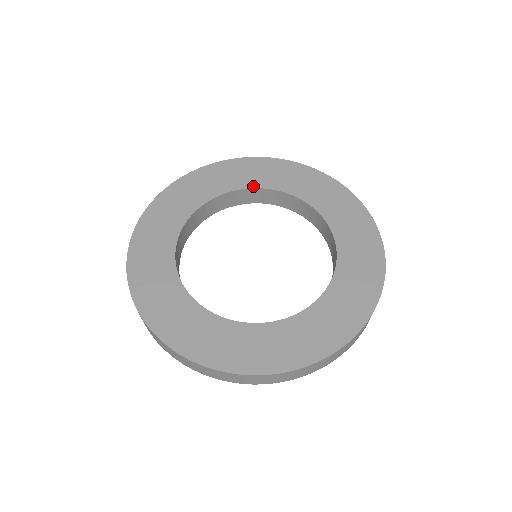
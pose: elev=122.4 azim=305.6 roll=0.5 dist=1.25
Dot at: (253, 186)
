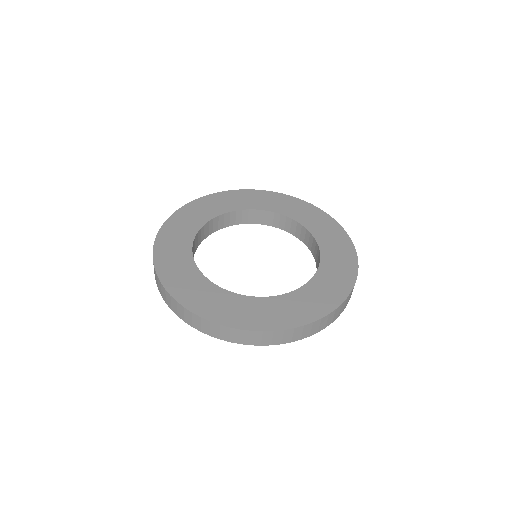
Dot at: (305, 225)
